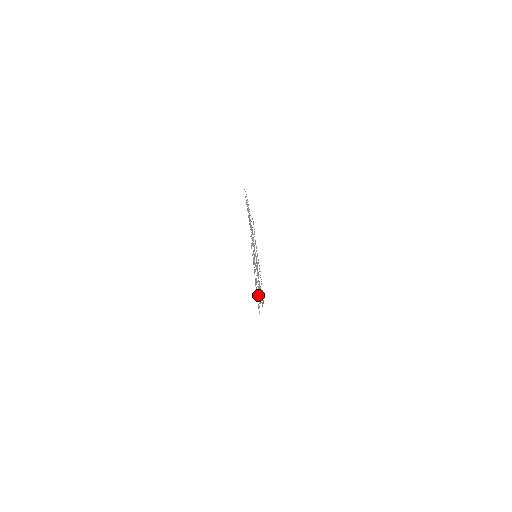
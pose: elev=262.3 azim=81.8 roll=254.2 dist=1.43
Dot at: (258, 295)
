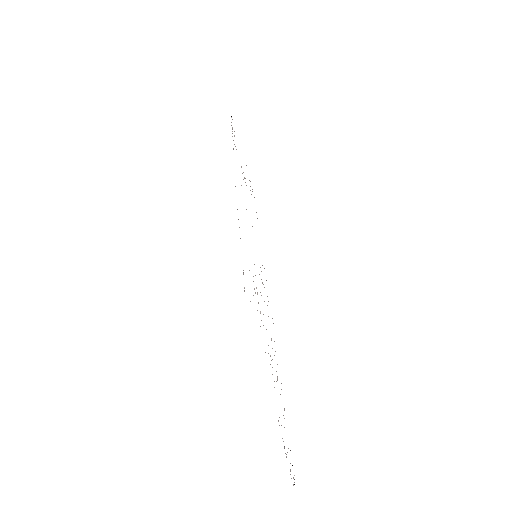
Dot at: occluded
